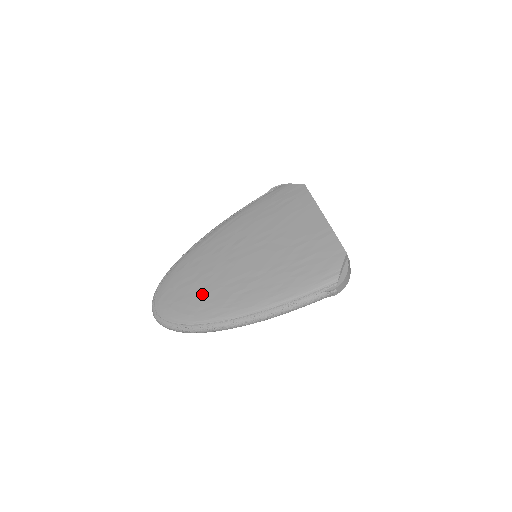
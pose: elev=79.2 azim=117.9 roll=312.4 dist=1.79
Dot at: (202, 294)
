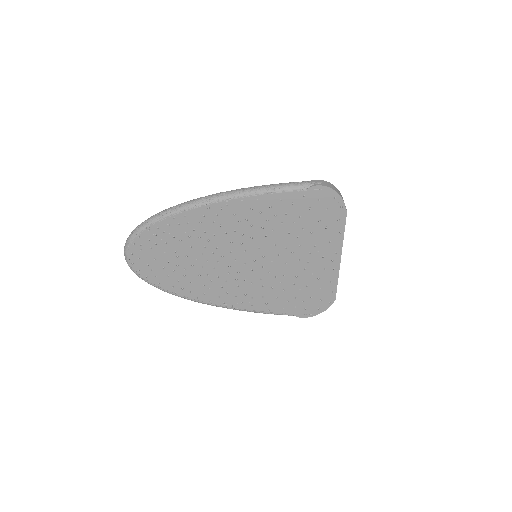
Dot at: occluded
